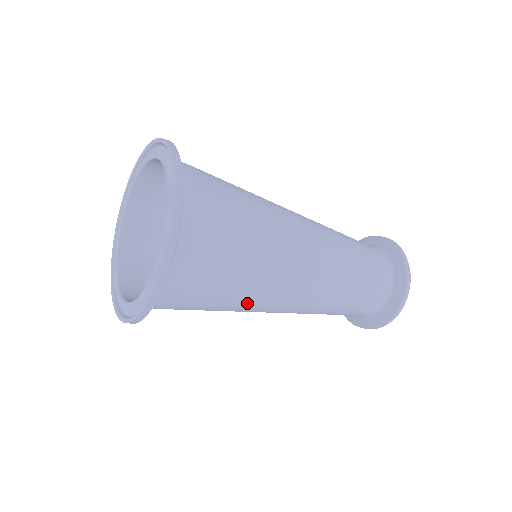
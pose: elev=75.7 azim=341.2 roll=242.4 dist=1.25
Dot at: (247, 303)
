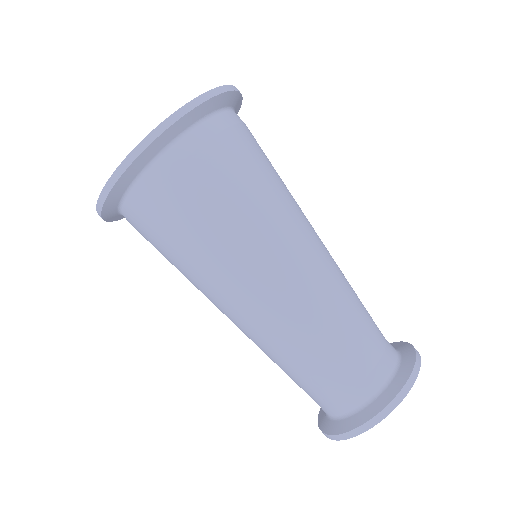
Dot at: (196, 277)
